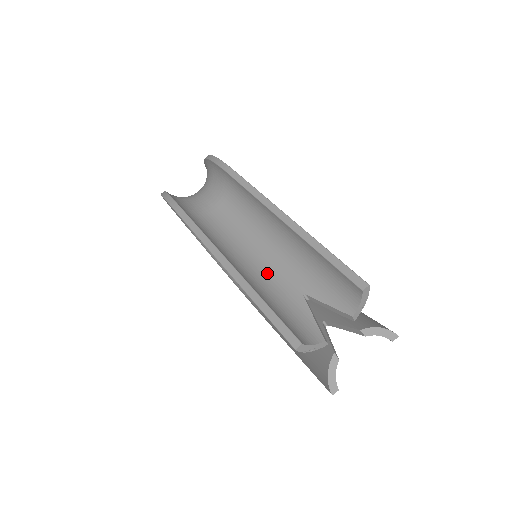
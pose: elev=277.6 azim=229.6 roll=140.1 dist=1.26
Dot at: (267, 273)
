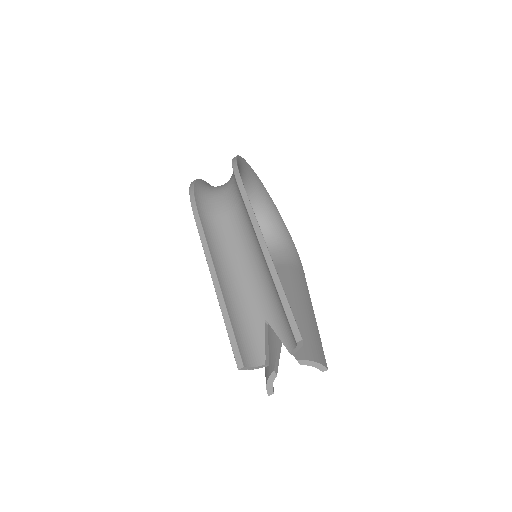
Dot at: (246, 292)
